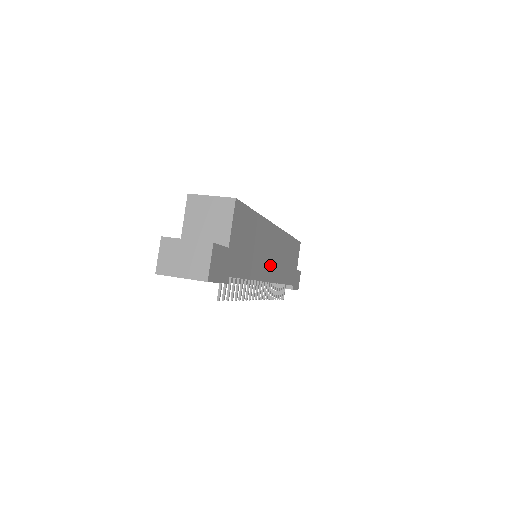
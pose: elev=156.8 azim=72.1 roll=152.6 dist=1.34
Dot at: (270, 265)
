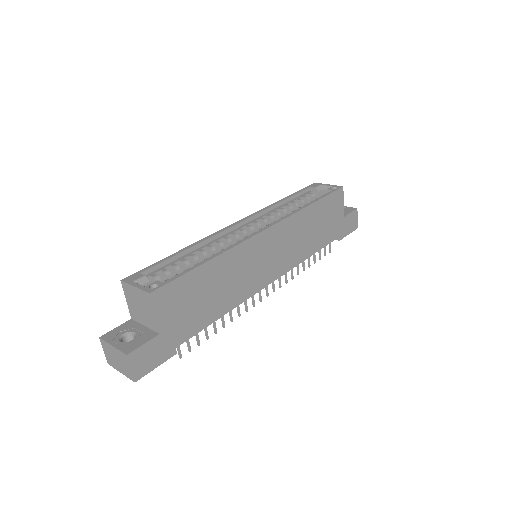
Dot at: (266, 270)
